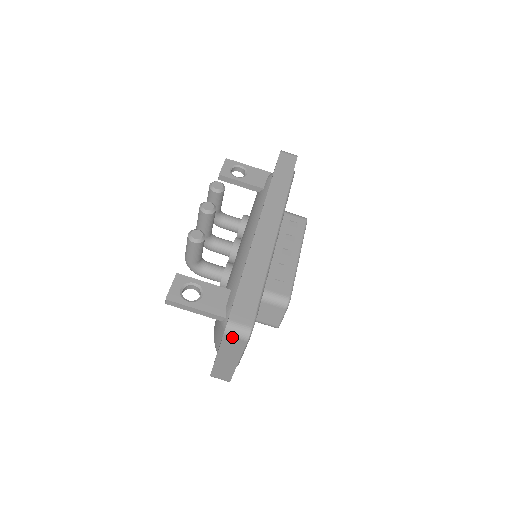
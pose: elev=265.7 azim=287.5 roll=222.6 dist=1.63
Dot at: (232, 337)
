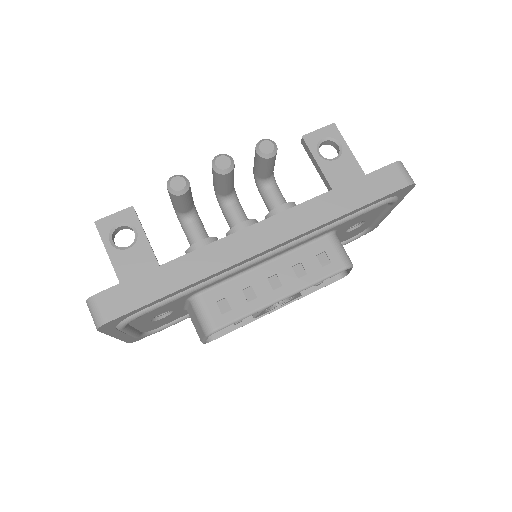
Dot at: (91, 312)
